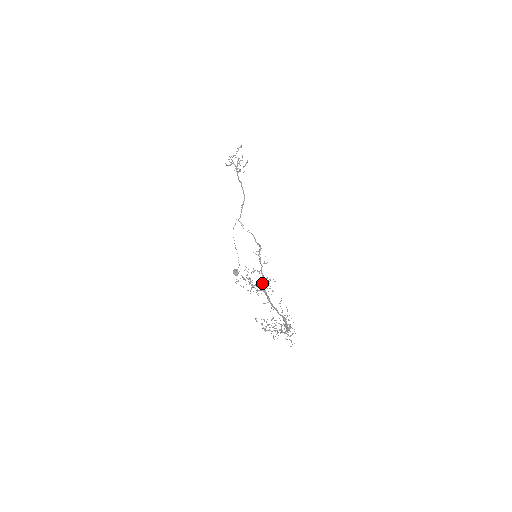
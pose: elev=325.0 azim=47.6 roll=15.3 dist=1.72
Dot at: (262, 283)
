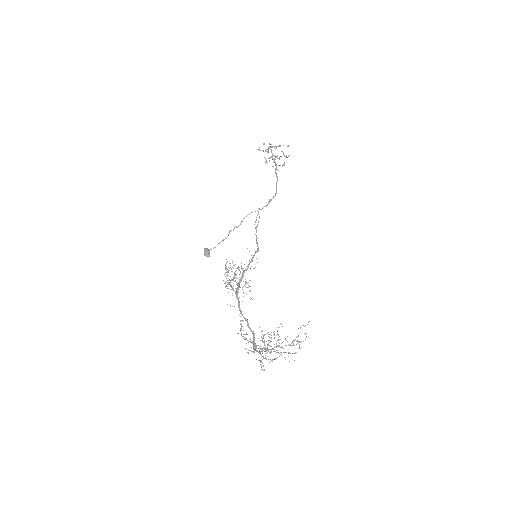
Dot at: (238, 284)
